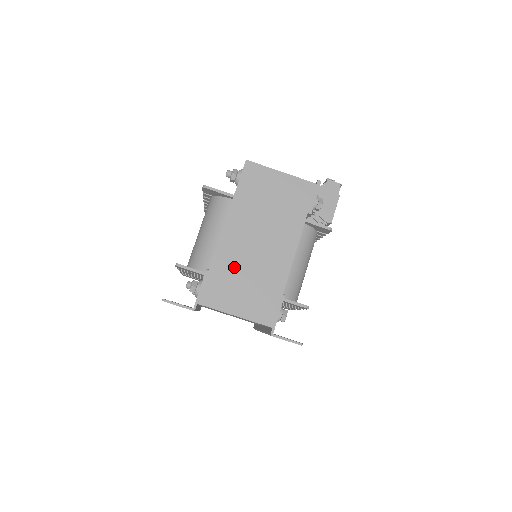
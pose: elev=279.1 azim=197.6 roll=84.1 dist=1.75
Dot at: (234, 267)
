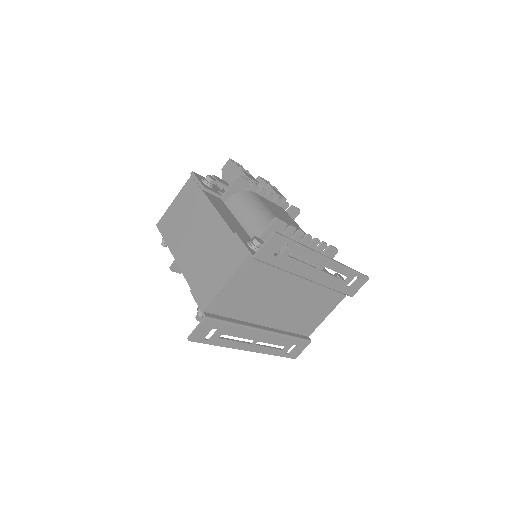
Dot at: (199, 267)
